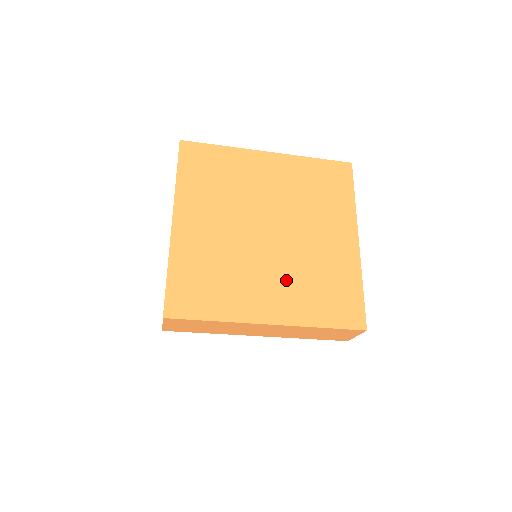
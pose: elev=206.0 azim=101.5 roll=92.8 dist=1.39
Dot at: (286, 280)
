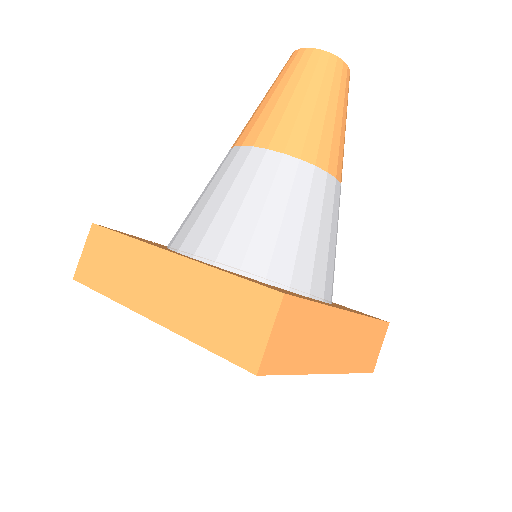
Dot at: occluded
